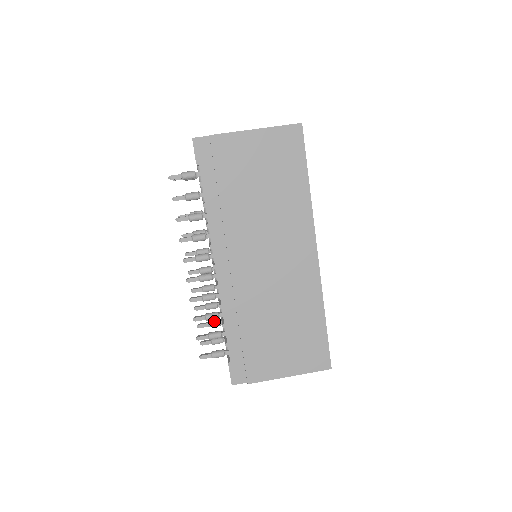
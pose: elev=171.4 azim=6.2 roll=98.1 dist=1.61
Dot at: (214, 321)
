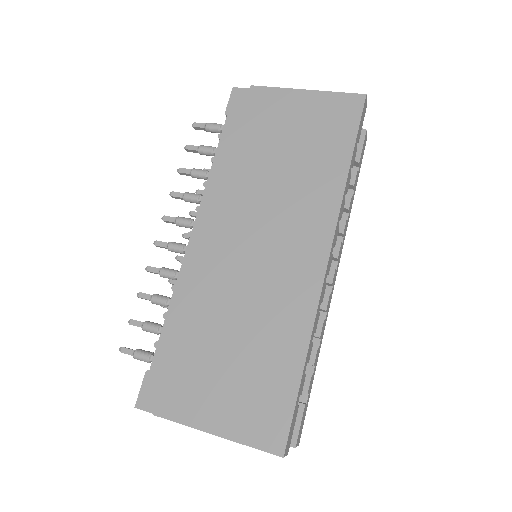
Dot at: occluded
